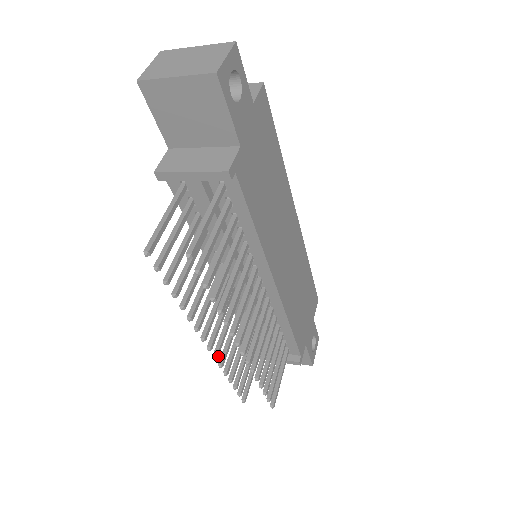
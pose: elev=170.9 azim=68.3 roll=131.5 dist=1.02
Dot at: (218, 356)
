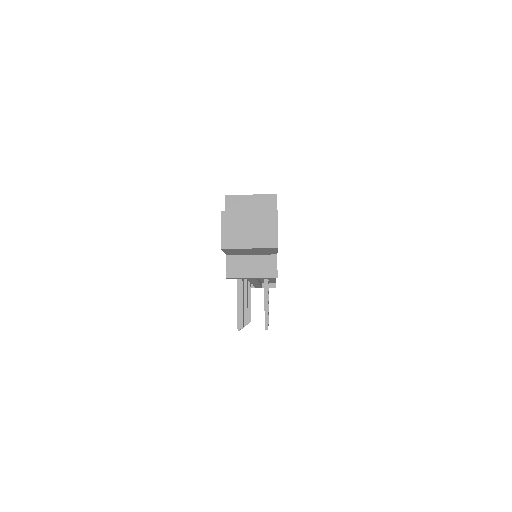
Dot at: (247, 322)
